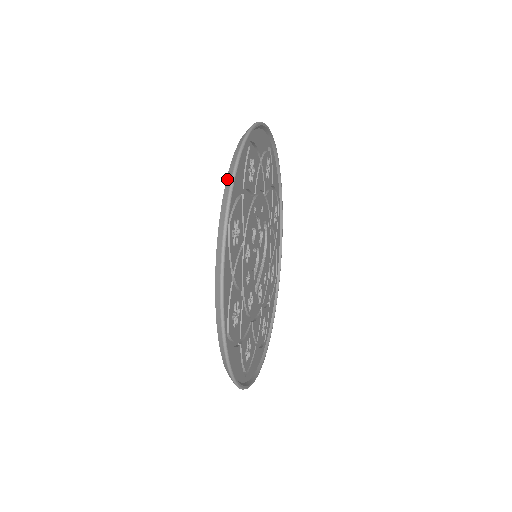
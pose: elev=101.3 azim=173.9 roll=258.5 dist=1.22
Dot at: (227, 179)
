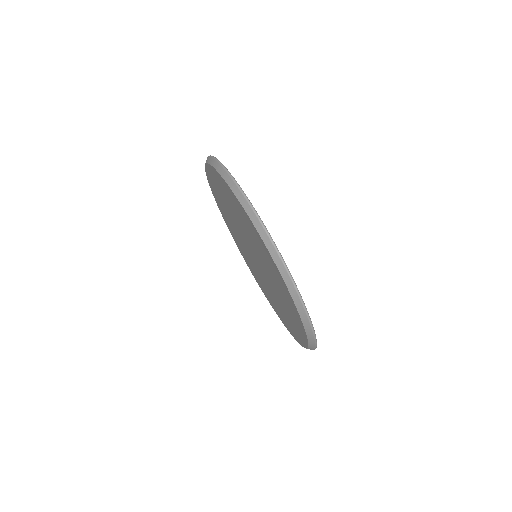
Dot at: (225, 179)
